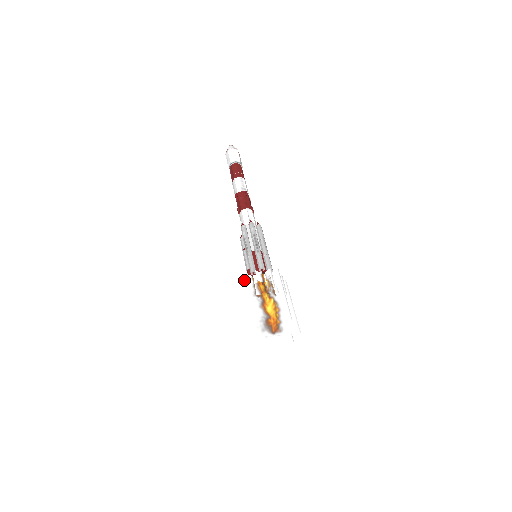
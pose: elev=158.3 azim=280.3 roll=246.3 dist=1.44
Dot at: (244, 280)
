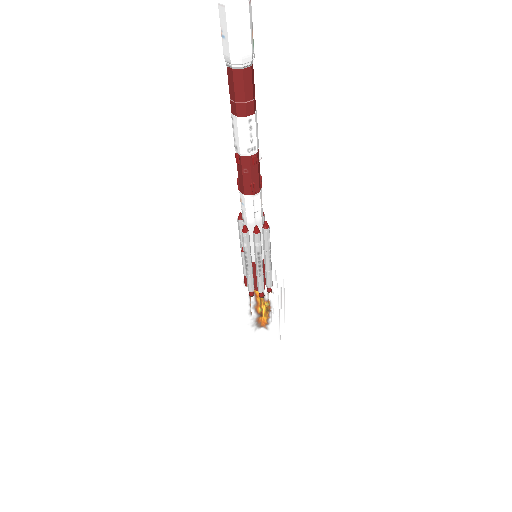
Dot at: (241, 306)
